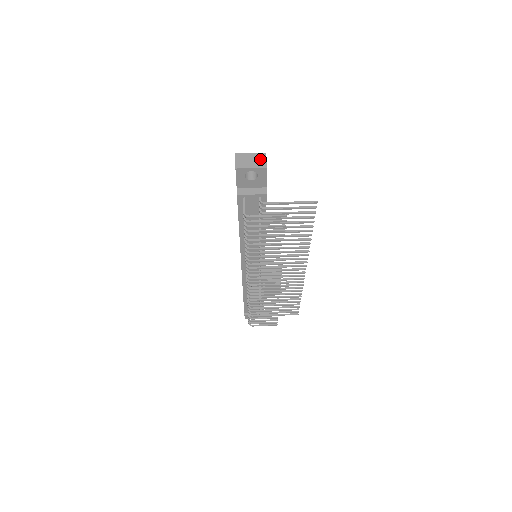
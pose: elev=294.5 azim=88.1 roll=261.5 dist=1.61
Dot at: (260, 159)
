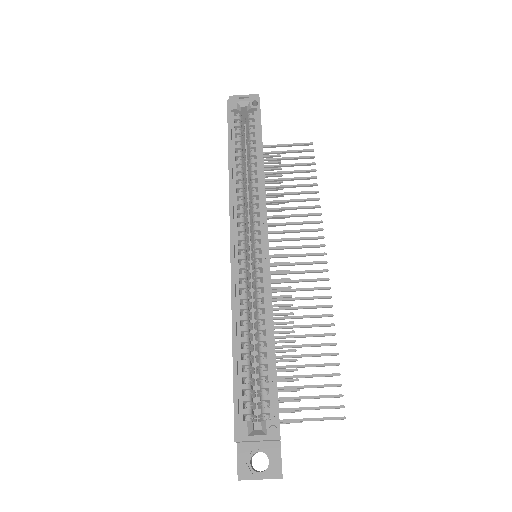
Dot at: occluded
